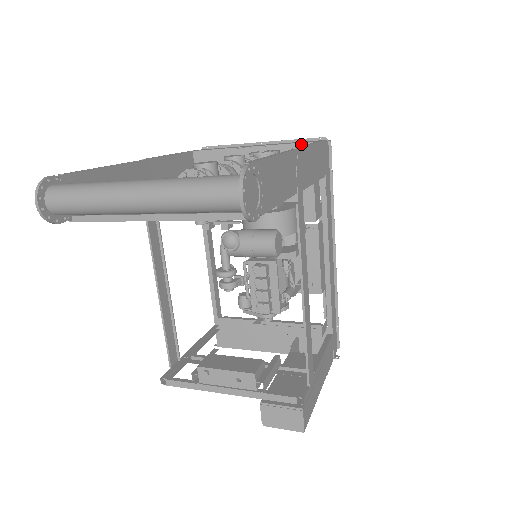
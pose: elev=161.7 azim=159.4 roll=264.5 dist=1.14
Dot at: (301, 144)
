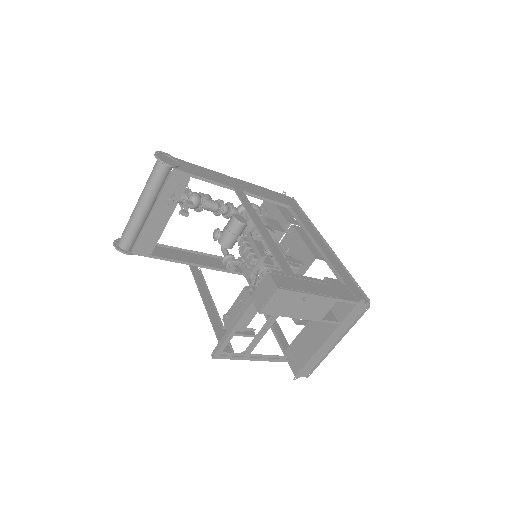
Dot at: occluded
